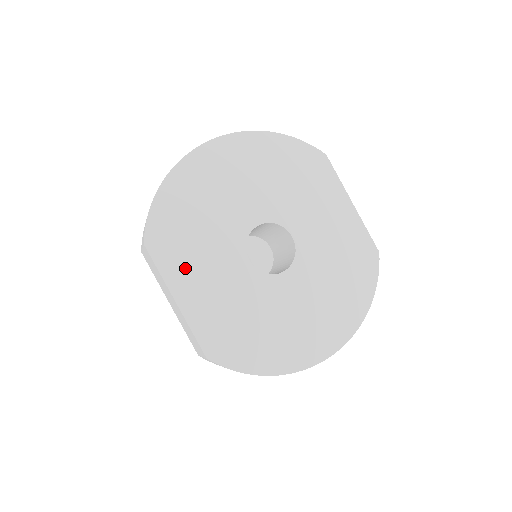
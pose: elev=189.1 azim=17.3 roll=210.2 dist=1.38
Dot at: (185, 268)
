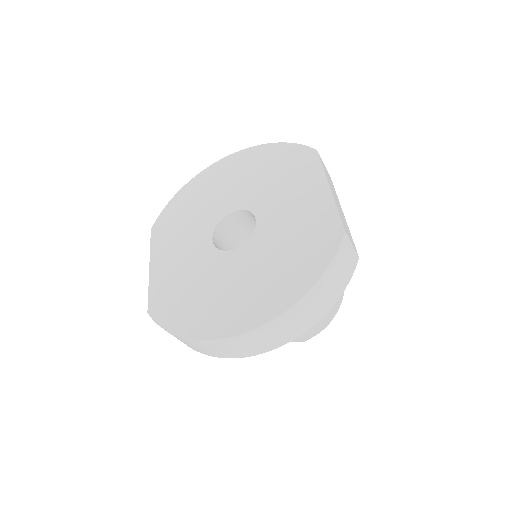
Dot at: (166, 245)
